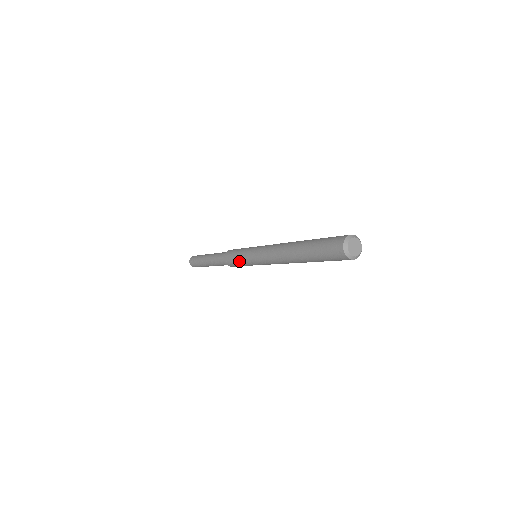
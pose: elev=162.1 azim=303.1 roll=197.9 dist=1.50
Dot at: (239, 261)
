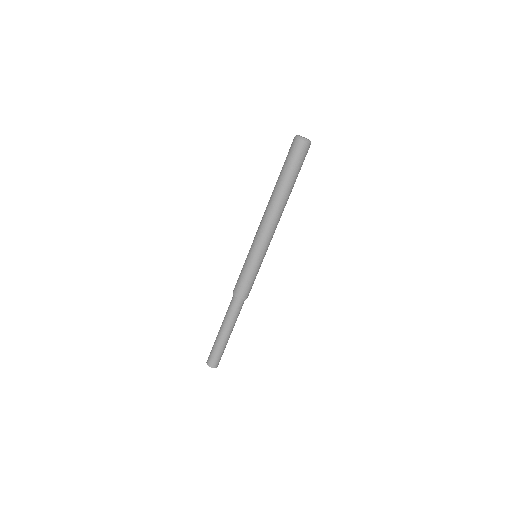
Dot at: (251, 275)
